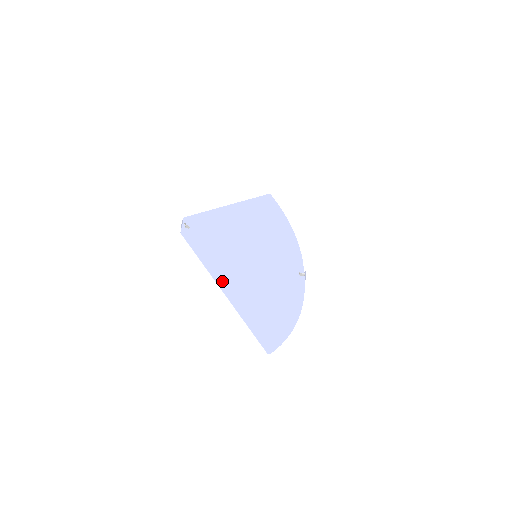
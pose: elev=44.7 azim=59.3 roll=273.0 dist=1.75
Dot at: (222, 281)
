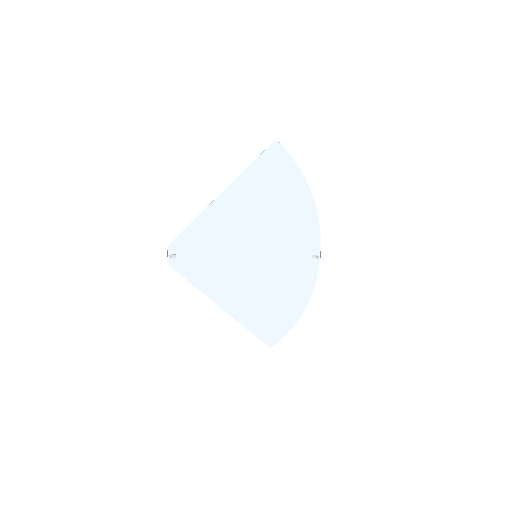
Dot at: (220, 300)
